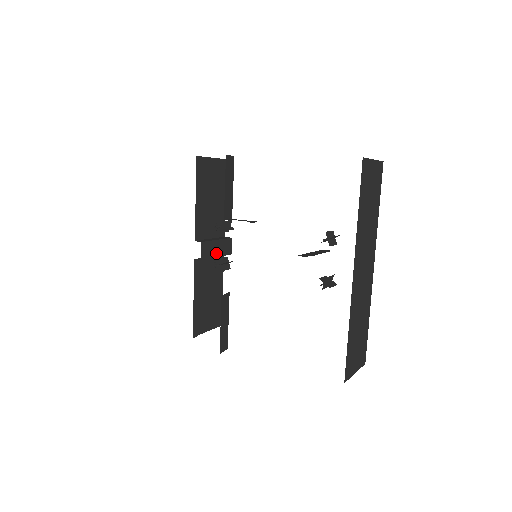
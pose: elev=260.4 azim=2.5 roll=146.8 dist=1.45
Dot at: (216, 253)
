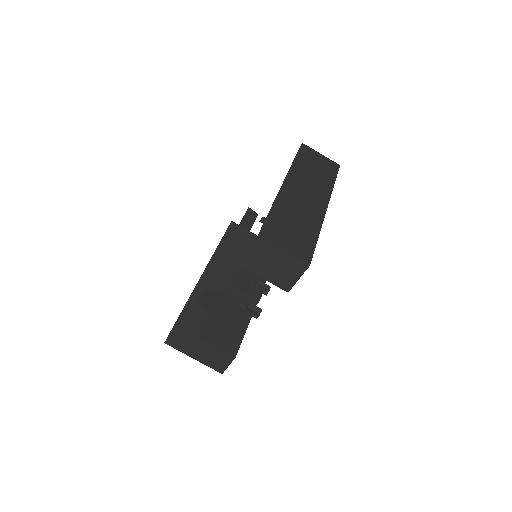
Dot at: (242, 288)
